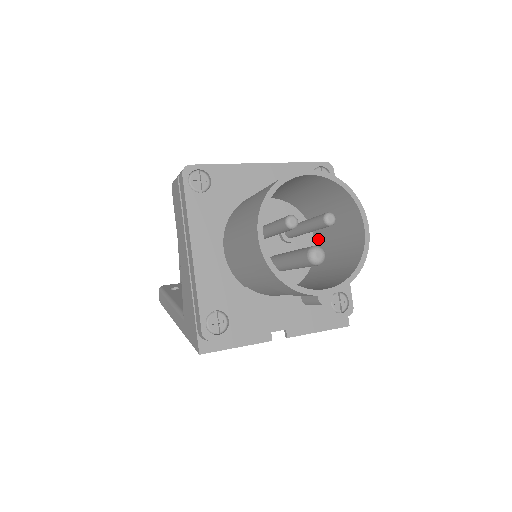
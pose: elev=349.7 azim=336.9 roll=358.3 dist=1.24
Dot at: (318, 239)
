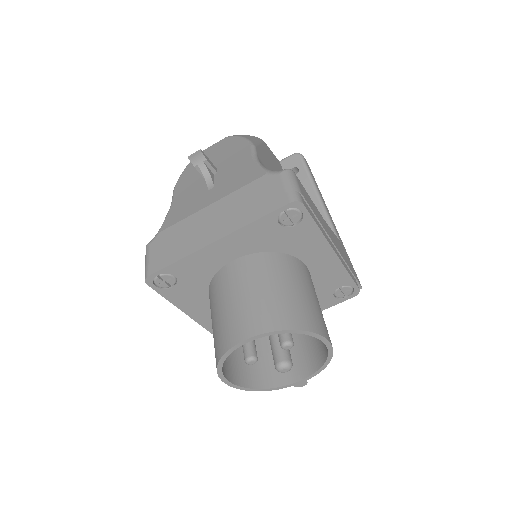
Dot at: occluded
